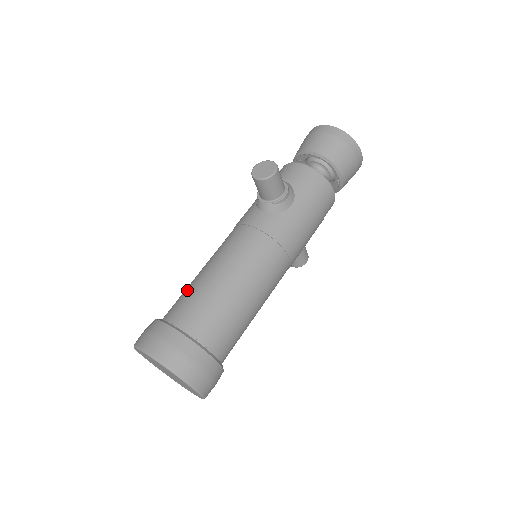
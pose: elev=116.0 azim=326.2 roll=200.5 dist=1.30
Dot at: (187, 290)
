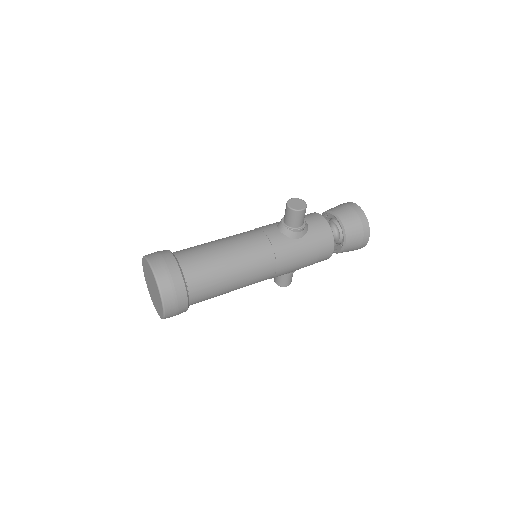
Dot at: (199, 245)
